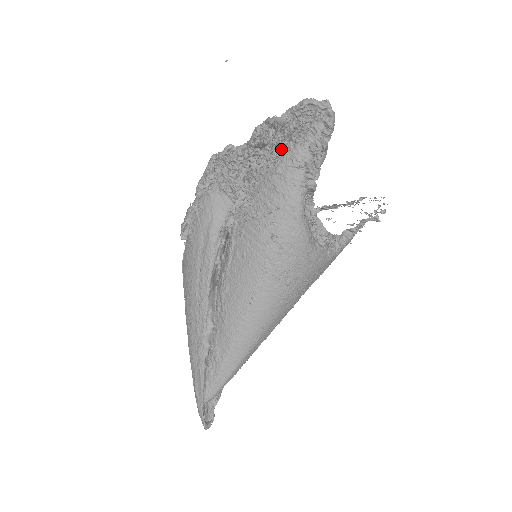
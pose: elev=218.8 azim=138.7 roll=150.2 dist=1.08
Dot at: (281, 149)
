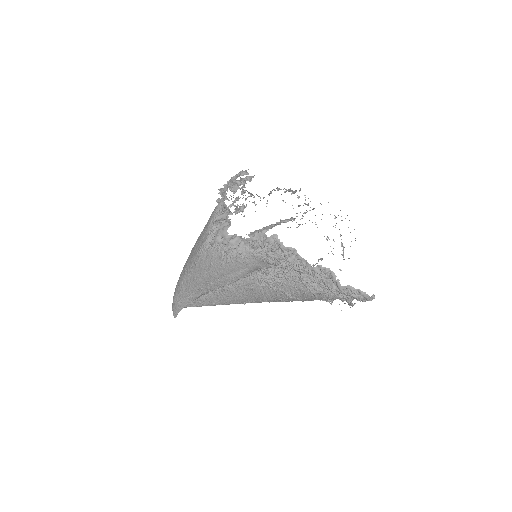
Dot at: (326, 289)
